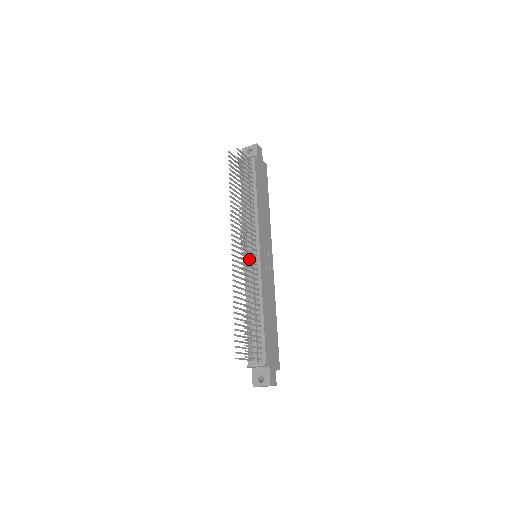
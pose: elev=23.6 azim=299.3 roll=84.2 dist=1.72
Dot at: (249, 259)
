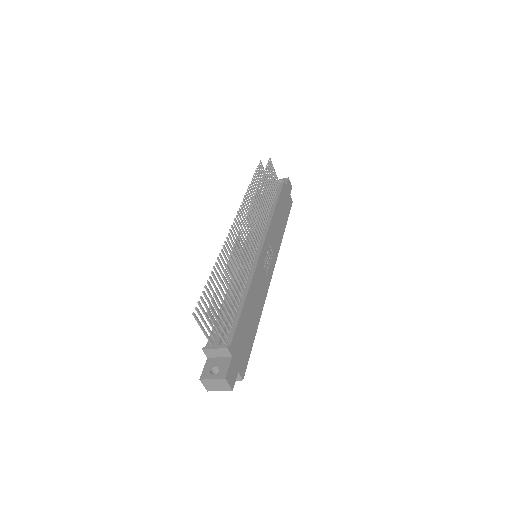
Dot at: occluded
